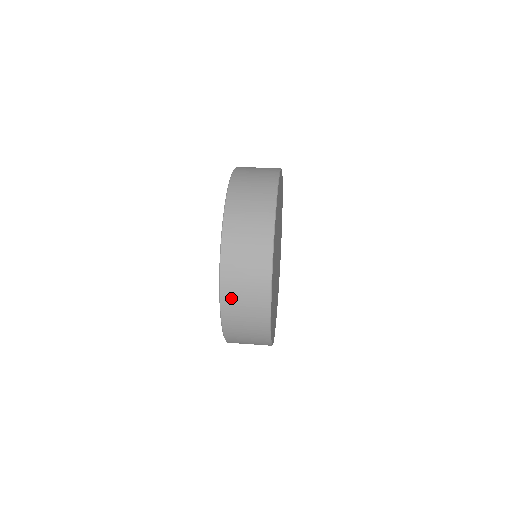
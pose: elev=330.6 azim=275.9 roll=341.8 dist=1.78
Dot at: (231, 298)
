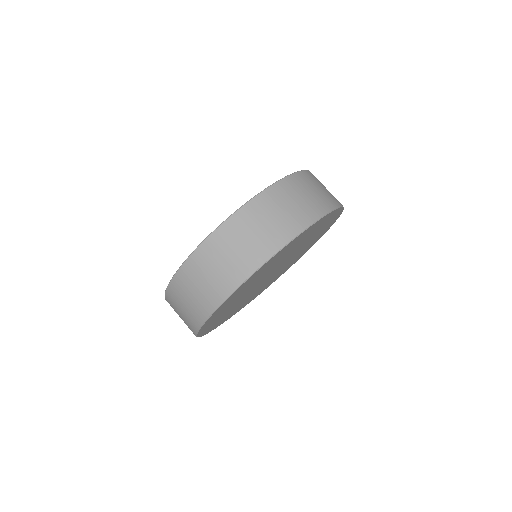
Dot at: occluded
